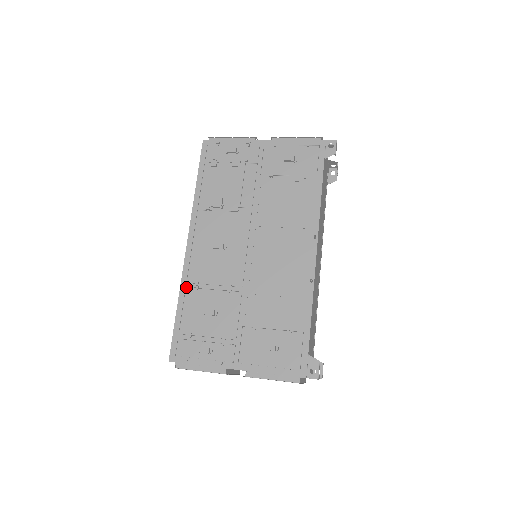
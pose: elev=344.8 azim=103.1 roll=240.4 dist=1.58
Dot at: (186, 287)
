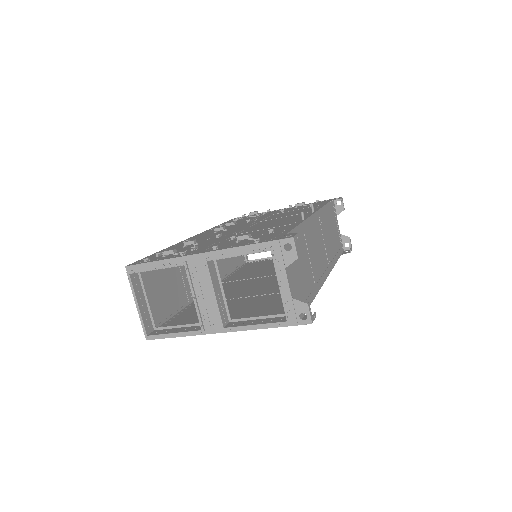
Dot at: occluded
